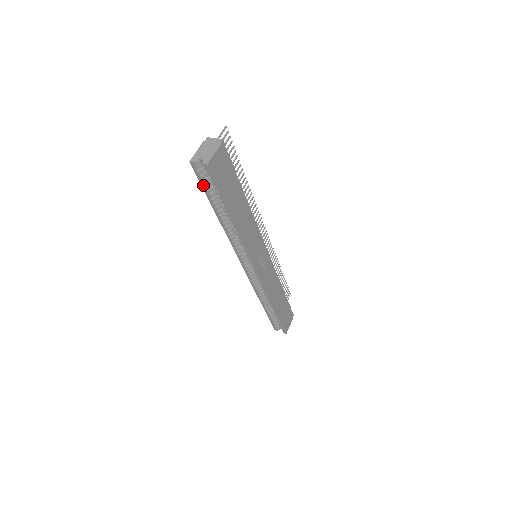
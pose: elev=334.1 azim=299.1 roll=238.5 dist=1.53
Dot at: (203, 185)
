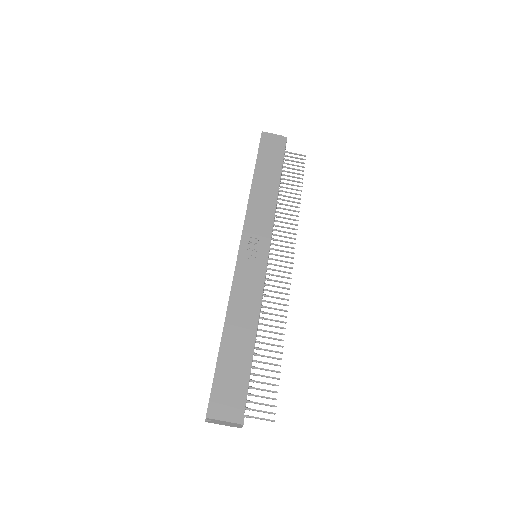
Dot at: occluded
